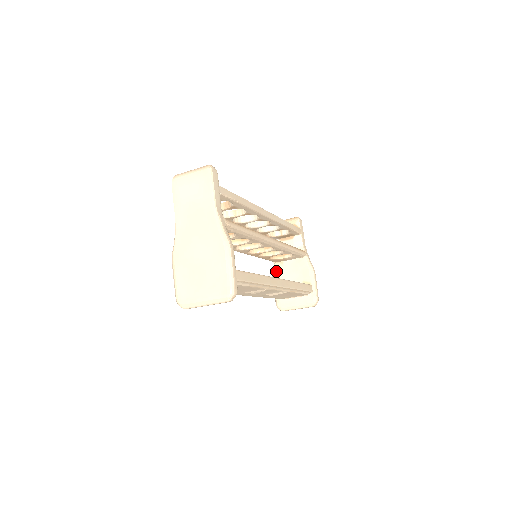
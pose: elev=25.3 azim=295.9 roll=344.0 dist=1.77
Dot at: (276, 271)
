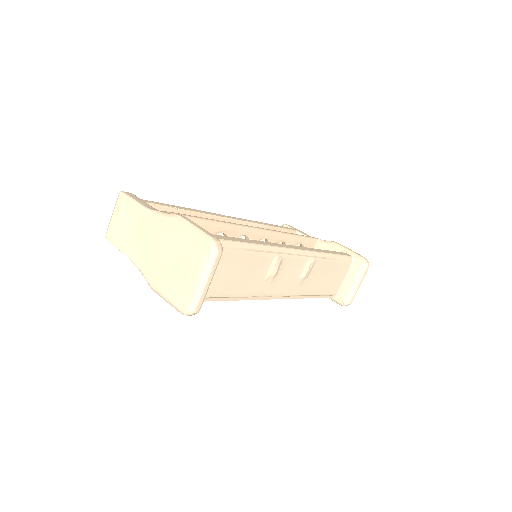
Dot at: occluded
